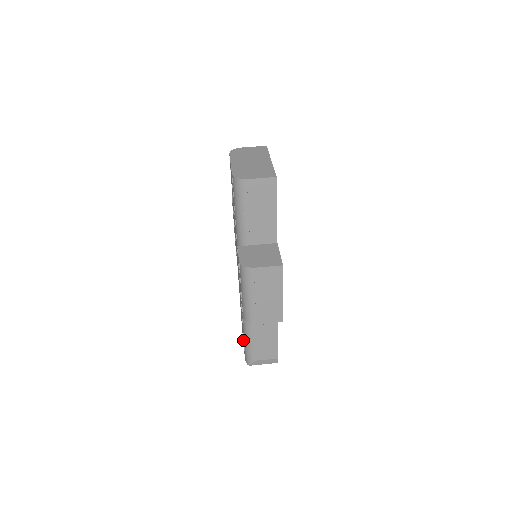
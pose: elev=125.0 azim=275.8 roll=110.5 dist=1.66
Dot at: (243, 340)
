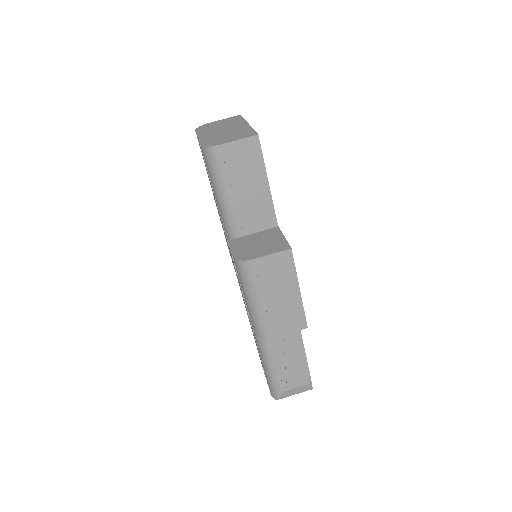
Dot at: (263, 369)
